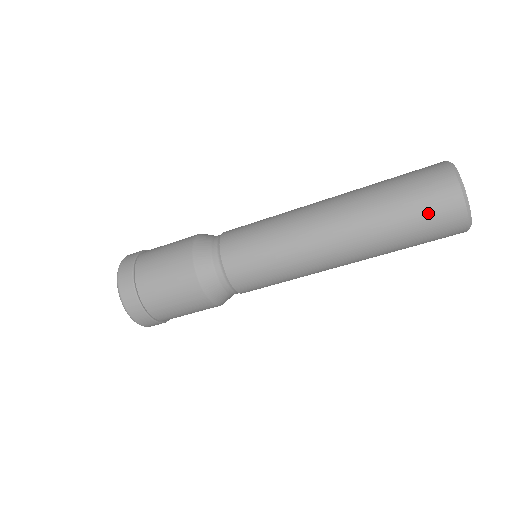
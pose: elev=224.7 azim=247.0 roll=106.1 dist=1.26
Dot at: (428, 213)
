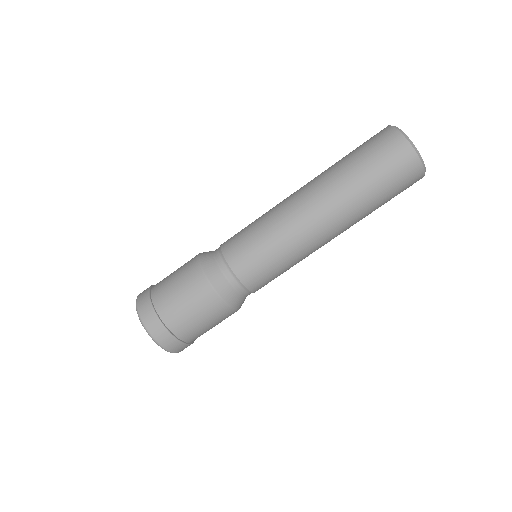
Dot at: (367, 144)
